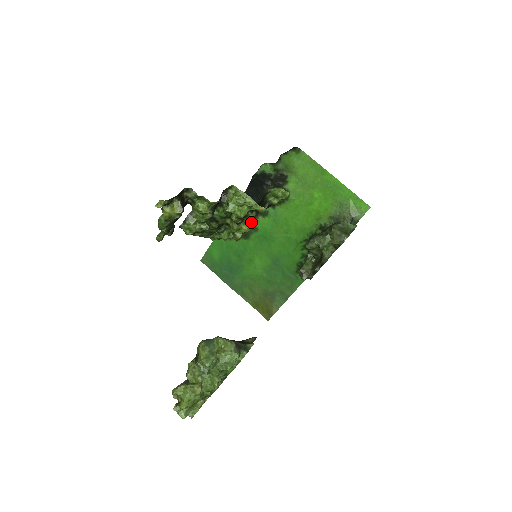
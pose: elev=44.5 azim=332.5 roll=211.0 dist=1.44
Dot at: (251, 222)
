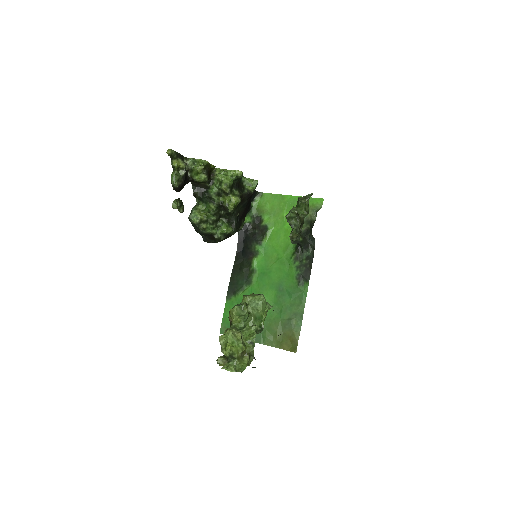
Dot at: (238, 197)
